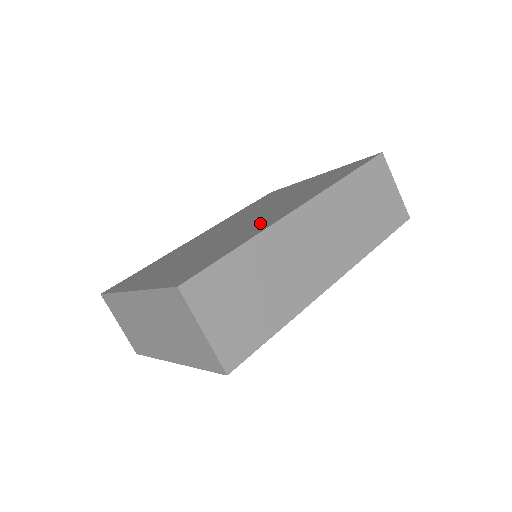
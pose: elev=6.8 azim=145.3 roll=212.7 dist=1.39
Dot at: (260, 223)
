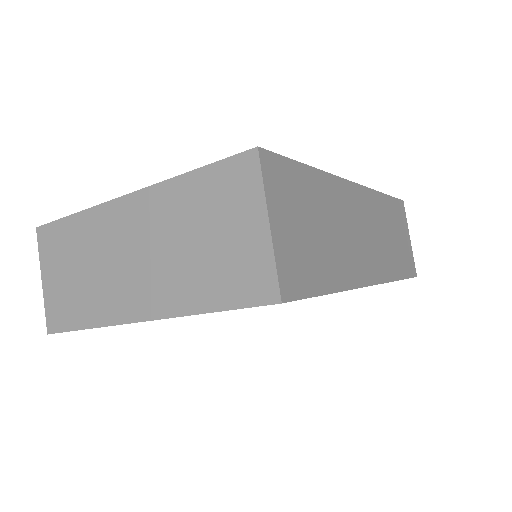
Dot at: occluded
